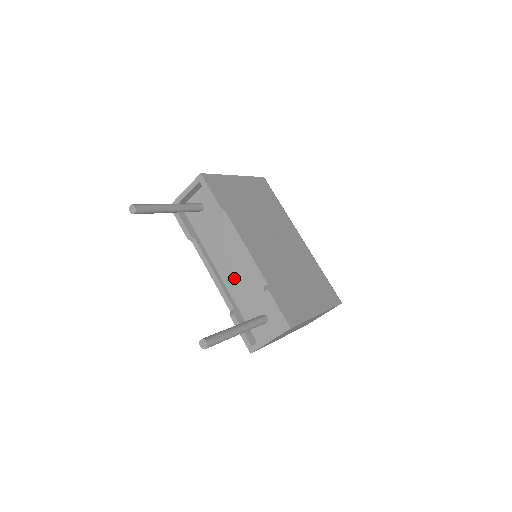
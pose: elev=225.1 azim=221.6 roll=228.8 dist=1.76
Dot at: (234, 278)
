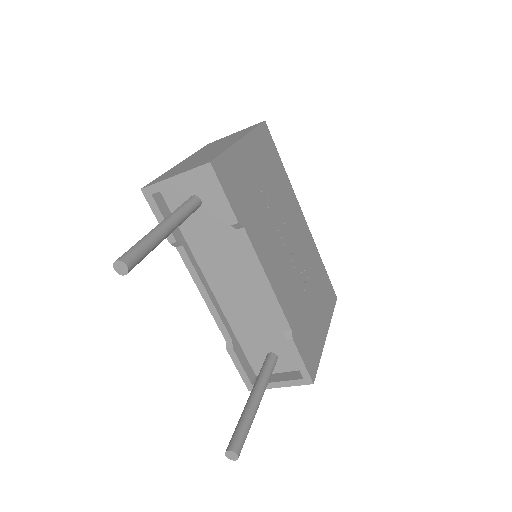
Dot at: (237, 304)
